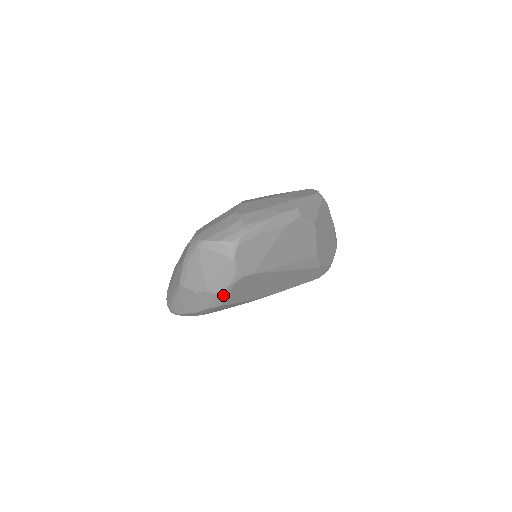
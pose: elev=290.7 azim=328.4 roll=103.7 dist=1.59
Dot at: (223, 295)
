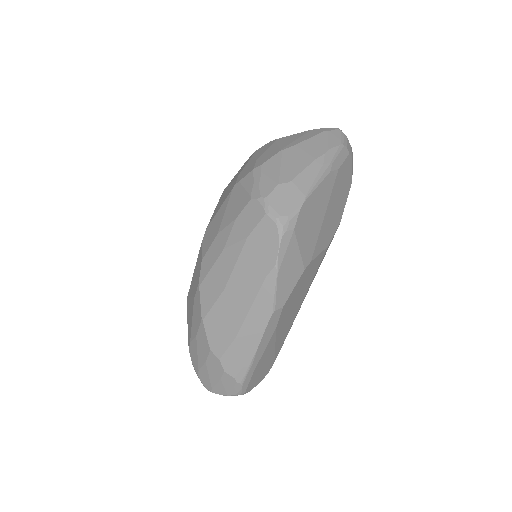
Dot at: occluded
